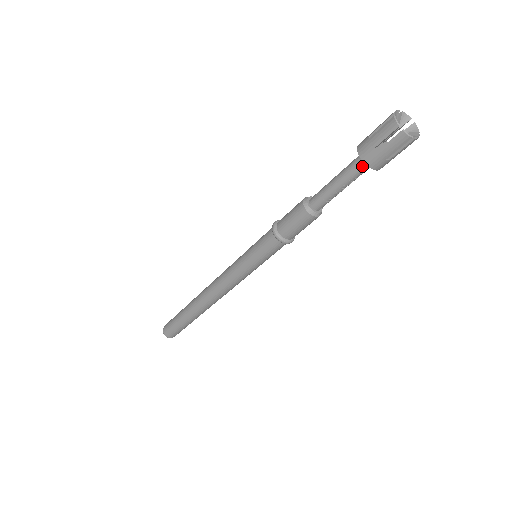
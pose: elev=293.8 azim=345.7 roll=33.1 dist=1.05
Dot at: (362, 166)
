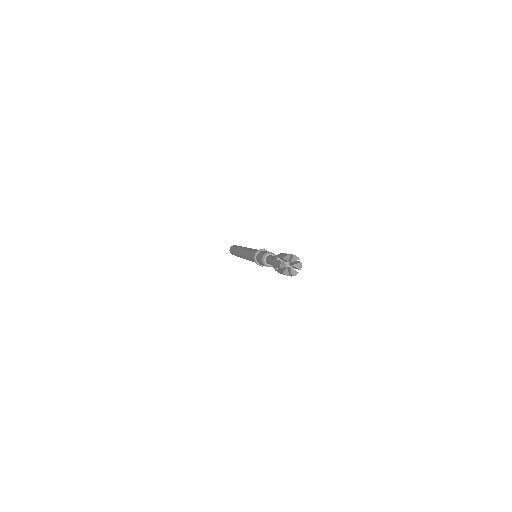
Dot at: occluded
